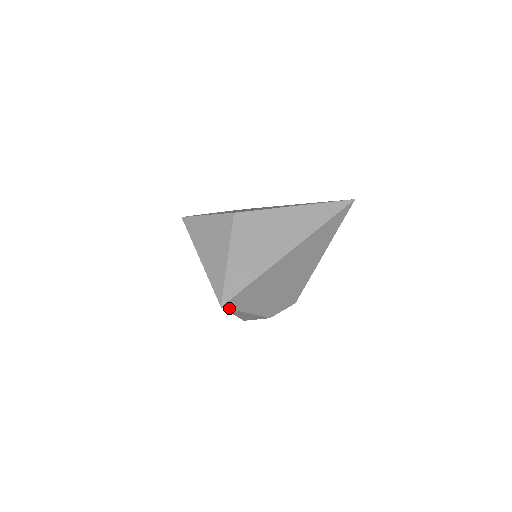
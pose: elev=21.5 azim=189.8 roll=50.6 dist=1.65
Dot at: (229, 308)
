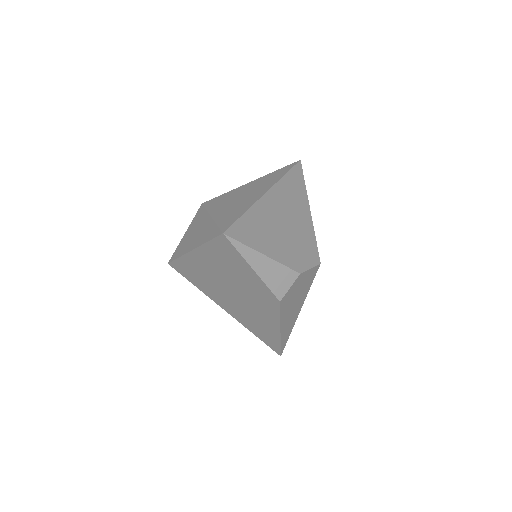
Dot at: (235, 239)
